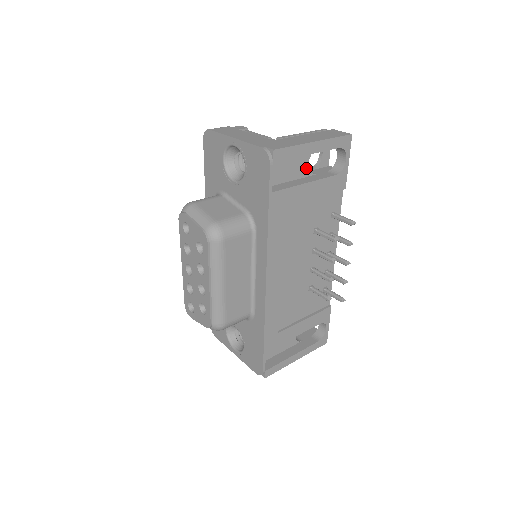
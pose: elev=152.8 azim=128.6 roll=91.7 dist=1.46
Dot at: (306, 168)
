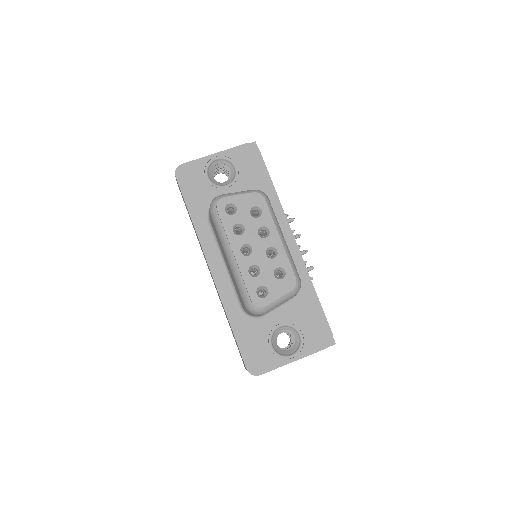
Dot at: occluded
